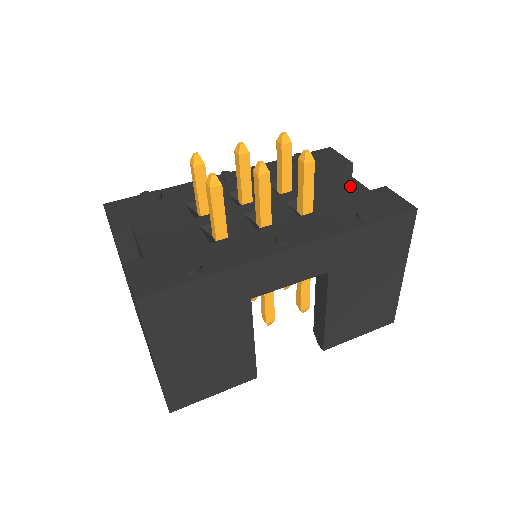
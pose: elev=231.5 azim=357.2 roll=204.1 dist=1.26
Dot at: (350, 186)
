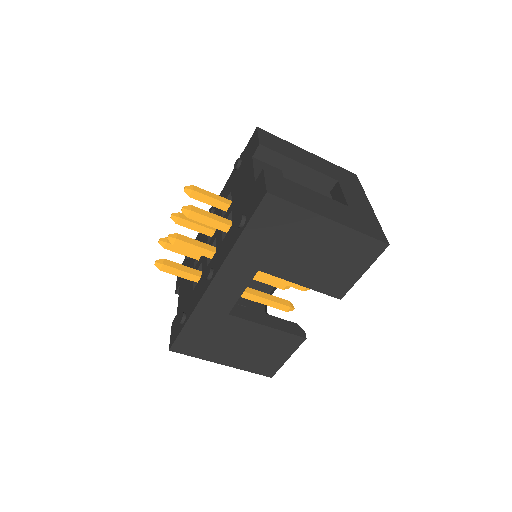
Dot at: (248, 183)
